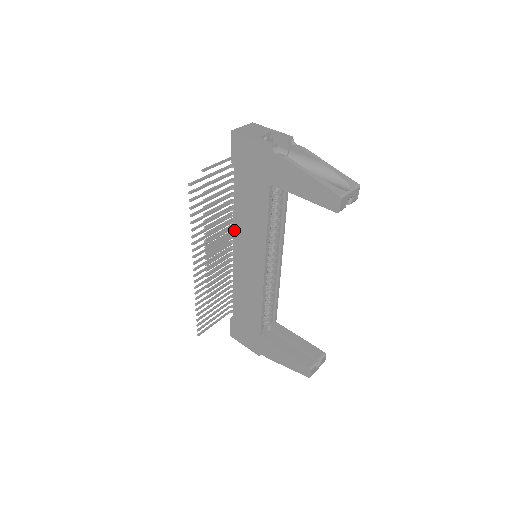
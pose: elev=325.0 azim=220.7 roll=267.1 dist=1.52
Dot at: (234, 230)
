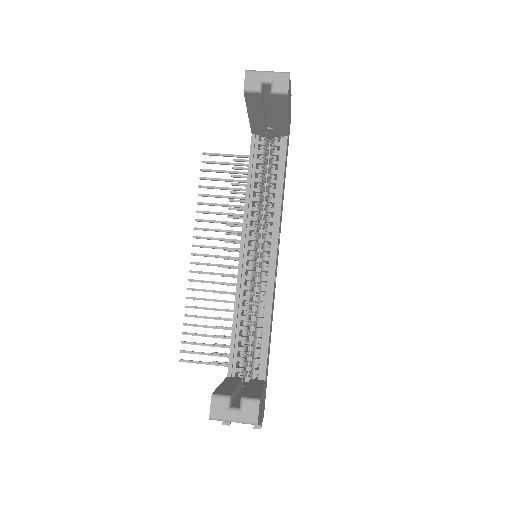
Dot at: occluded
